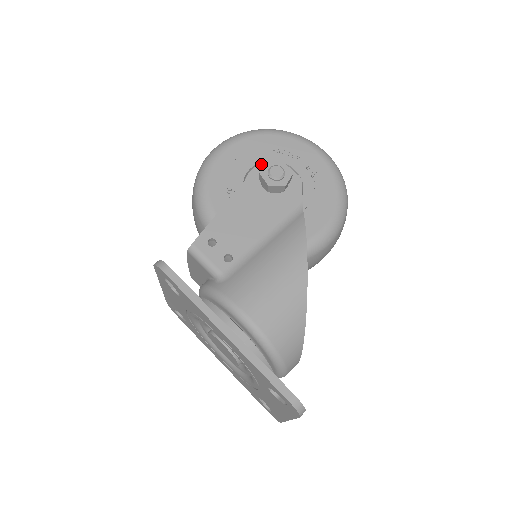
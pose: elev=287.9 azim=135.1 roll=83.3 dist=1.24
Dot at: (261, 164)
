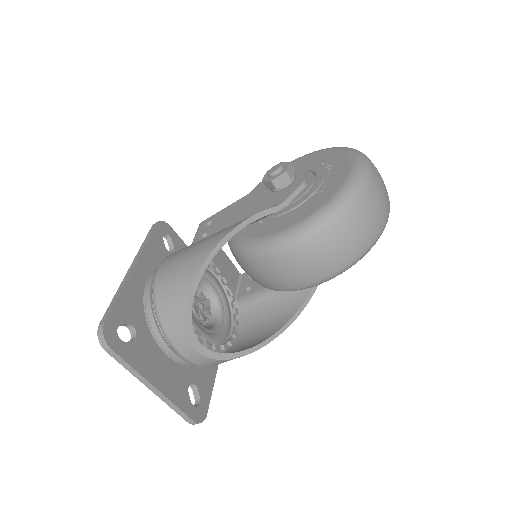
Dot at: occluded
